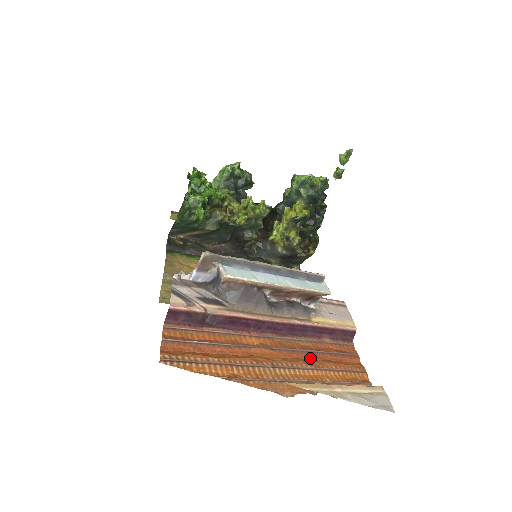
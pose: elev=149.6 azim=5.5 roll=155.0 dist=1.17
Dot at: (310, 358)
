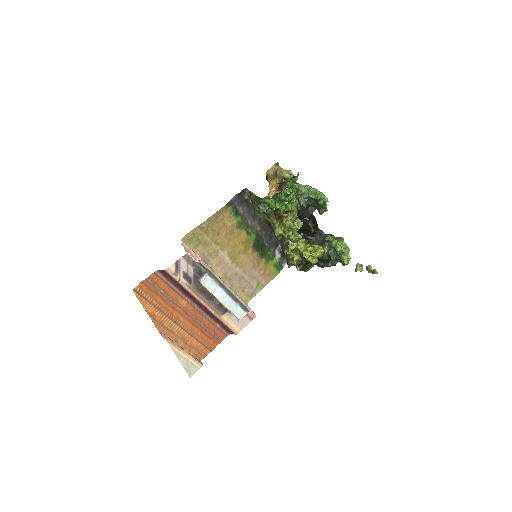
Dot at: (197, 328)
